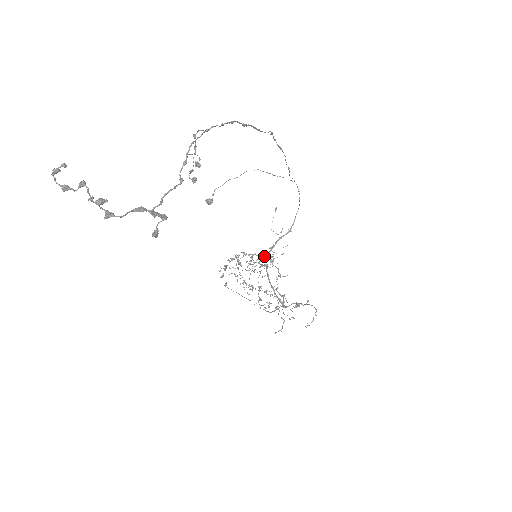
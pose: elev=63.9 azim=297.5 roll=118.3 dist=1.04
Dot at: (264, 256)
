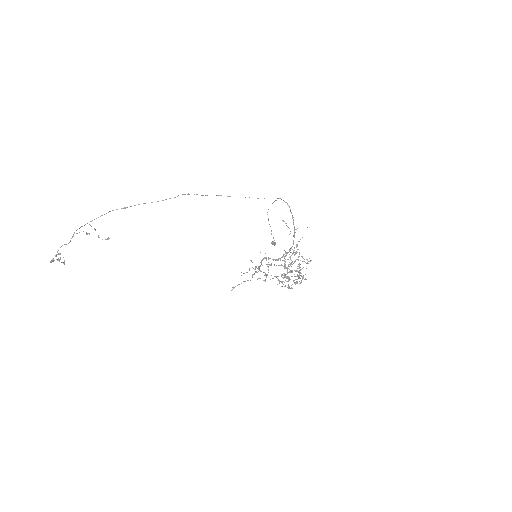
Dot at: (284, 254)
